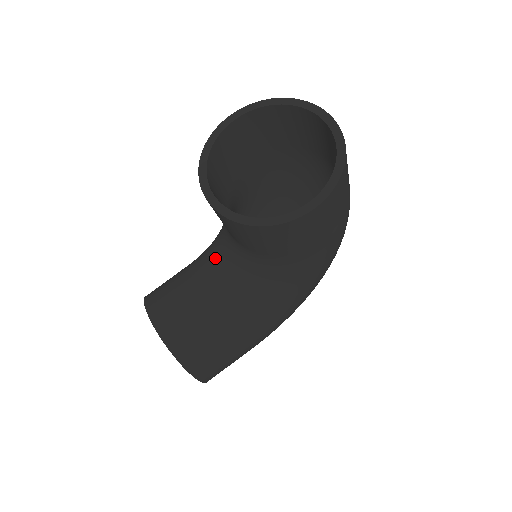
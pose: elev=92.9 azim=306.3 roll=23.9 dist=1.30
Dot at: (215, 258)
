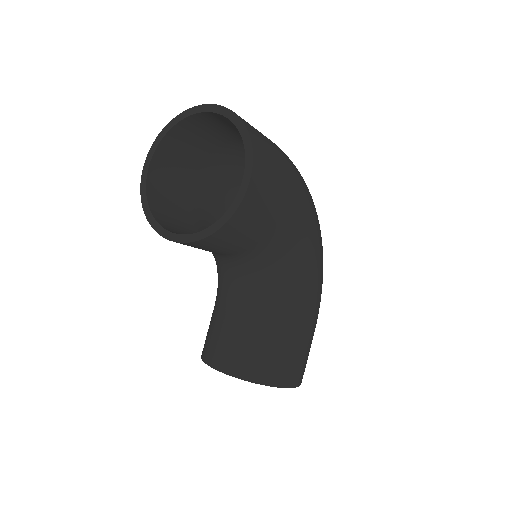
Dot at: (226, 283)
